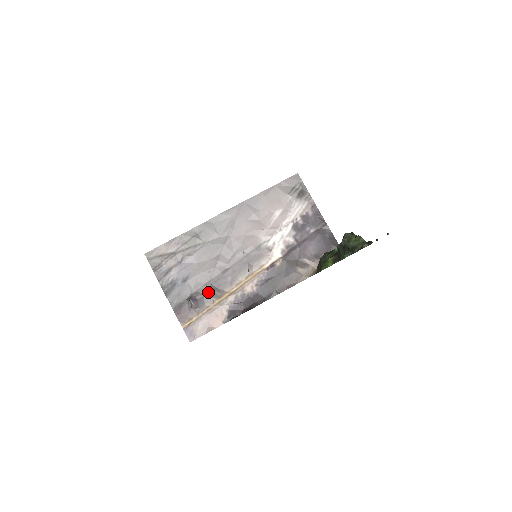
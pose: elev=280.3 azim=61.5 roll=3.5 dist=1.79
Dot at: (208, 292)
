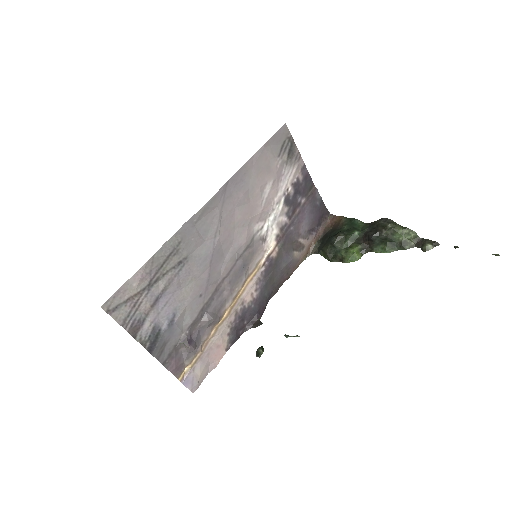
Dot at: (204, 323)
